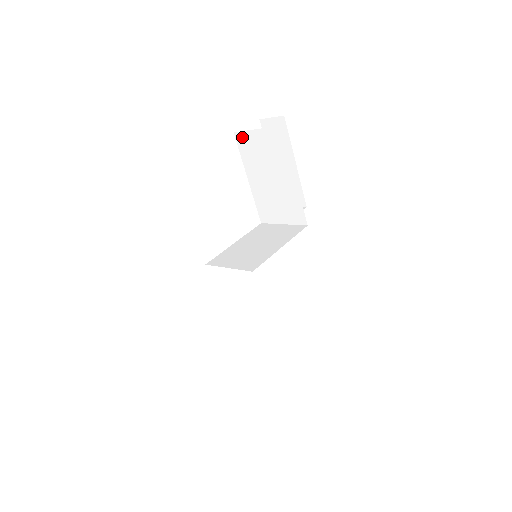
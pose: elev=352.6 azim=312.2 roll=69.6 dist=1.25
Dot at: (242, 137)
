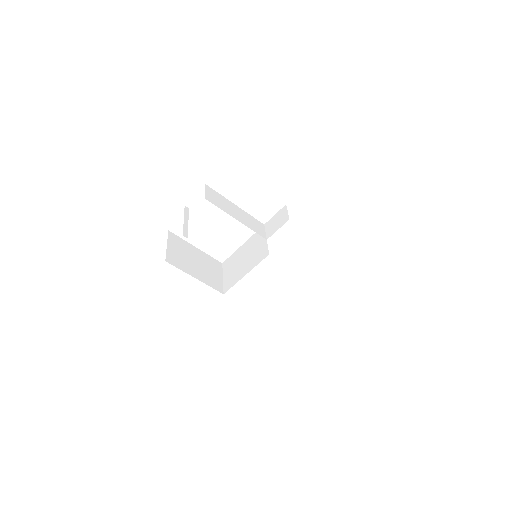
Dot at: (209, 190)
